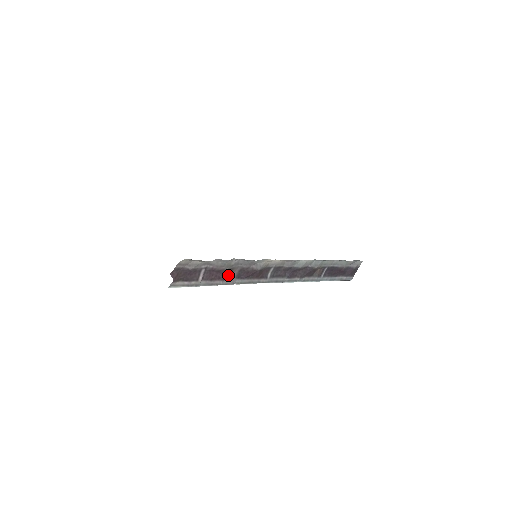
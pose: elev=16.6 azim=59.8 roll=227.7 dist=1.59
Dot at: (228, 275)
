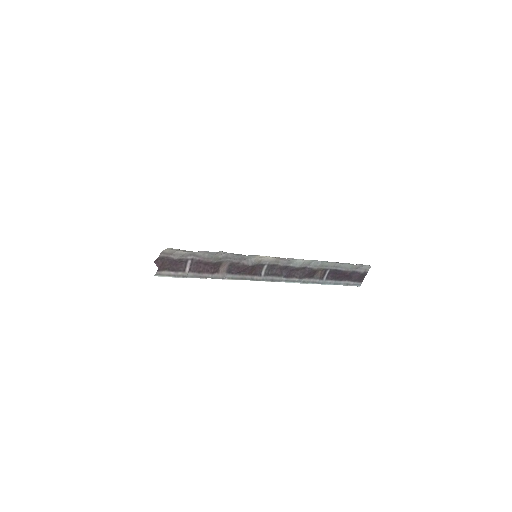
Dot at: (217, 269)
